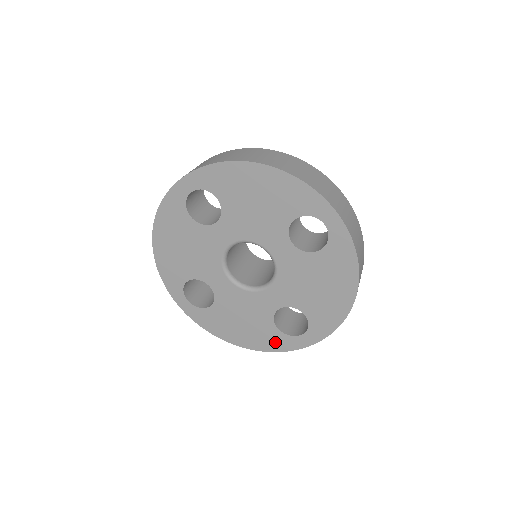
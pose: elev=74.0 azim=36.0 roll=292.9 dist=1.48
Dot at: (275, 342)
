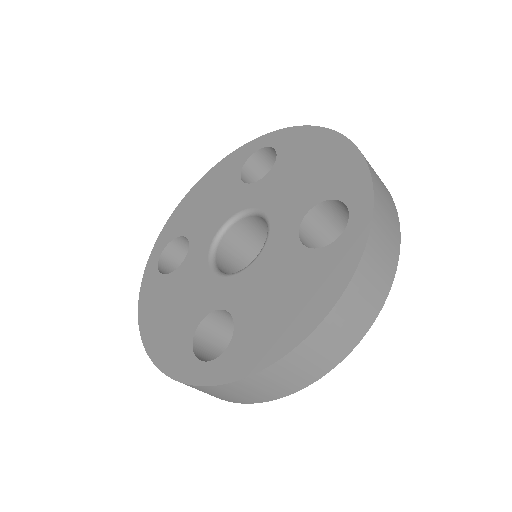
Dot at: (175, 356)
